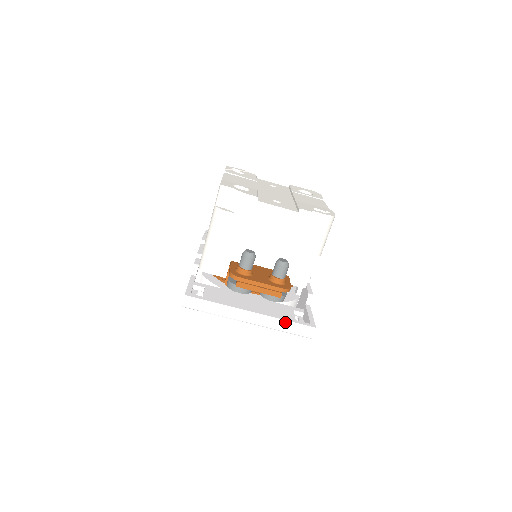
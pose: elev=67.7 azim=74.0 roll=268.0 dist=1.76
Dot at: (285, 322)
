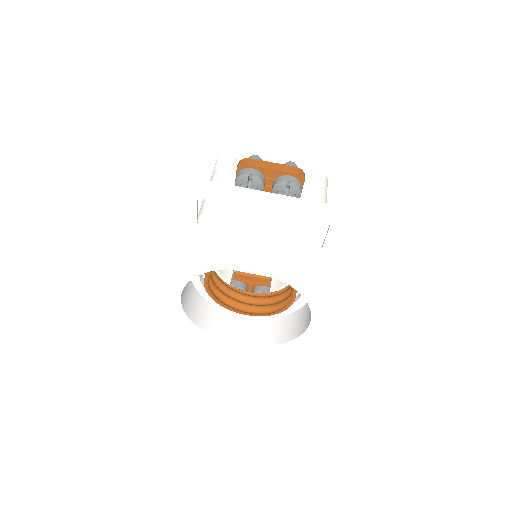
Dot at: (309, 202)
